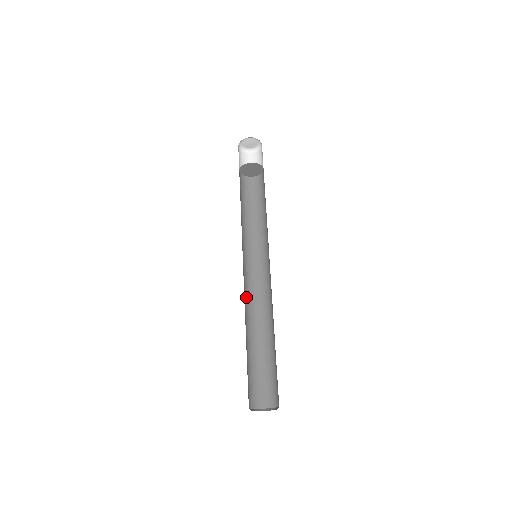
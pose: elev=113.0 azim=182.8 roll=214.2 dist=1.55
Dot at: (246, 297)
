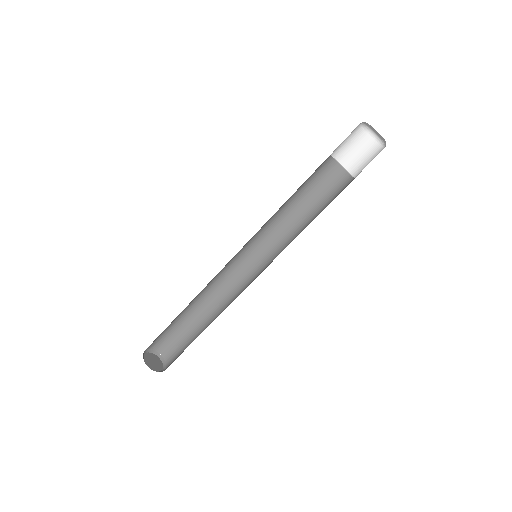
Dot at: (218, 276)
